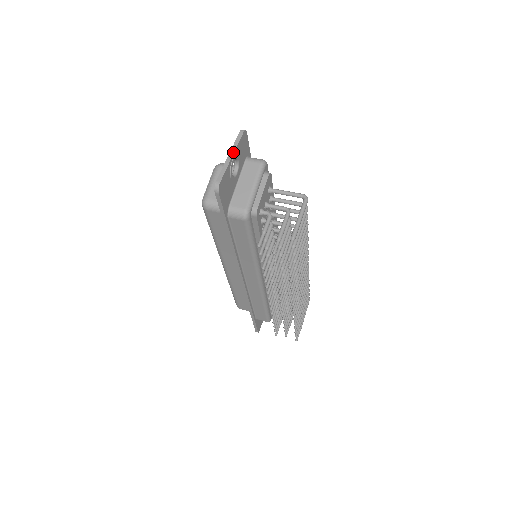
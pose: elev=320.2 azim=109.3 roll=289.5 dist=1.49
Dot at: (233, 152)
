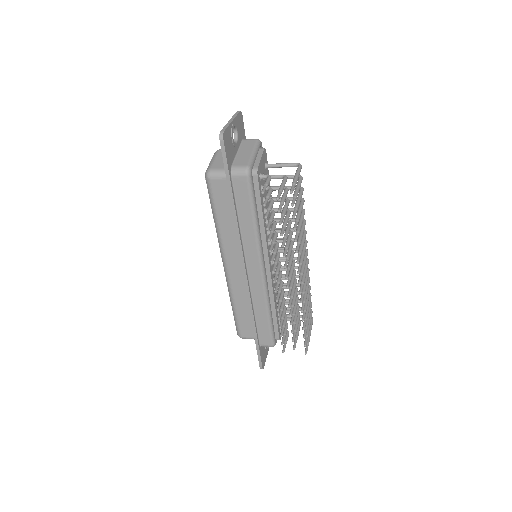
Dot at: (233, 119)
